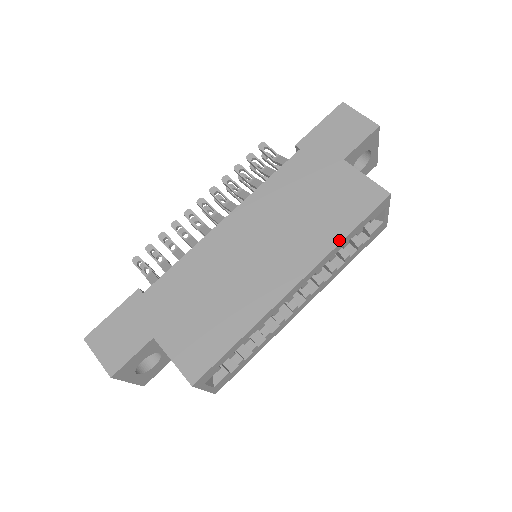
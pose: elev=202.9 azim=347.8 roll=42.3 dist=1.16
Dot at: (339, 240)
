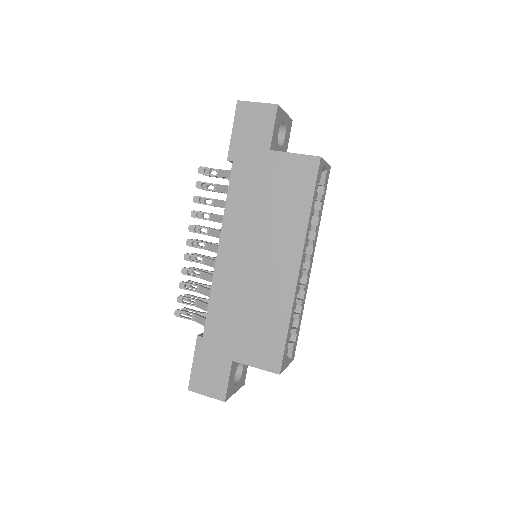
Dot at: (307, 216)
